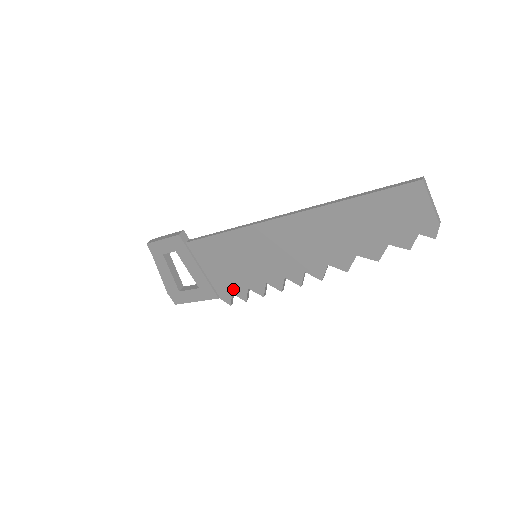
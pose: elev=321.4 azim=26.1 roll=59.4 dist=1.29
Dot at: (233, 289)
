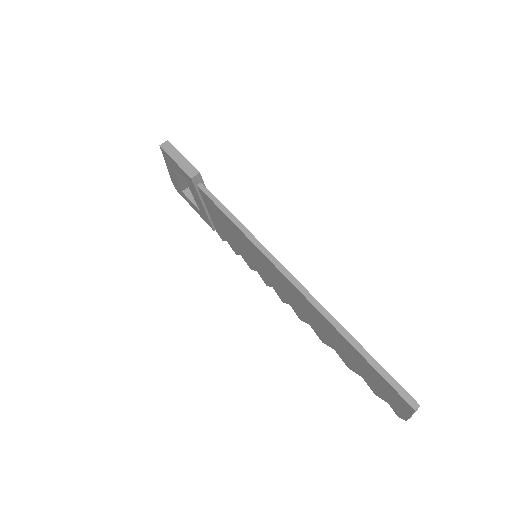
Dot at: (228, 241)
